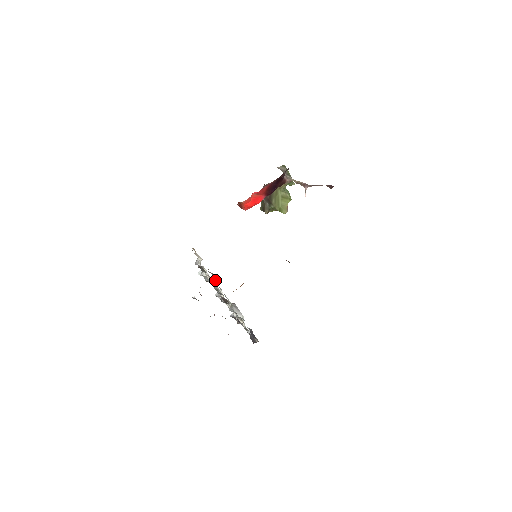
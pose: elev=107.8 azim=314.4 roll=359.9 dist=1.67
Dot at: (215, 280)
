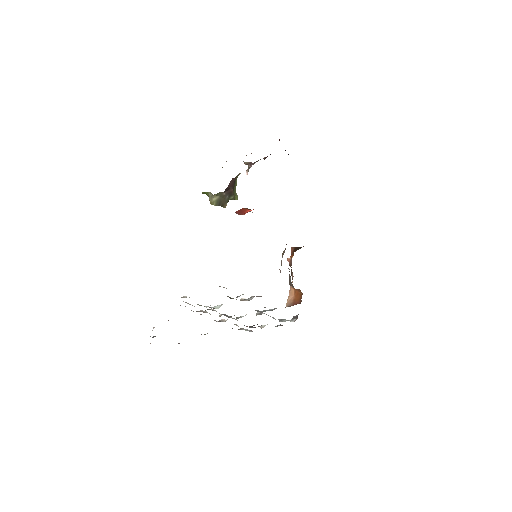
Dot at: occluded
